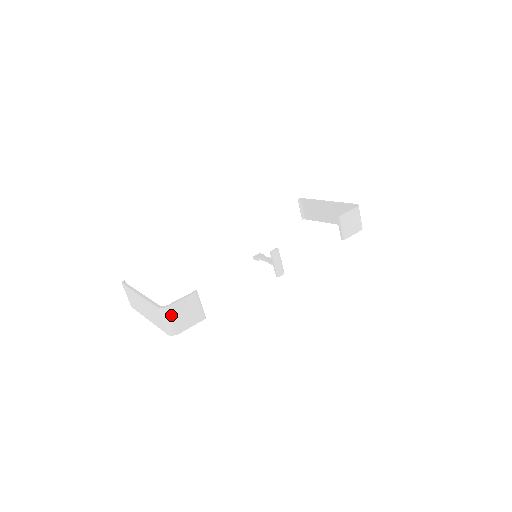
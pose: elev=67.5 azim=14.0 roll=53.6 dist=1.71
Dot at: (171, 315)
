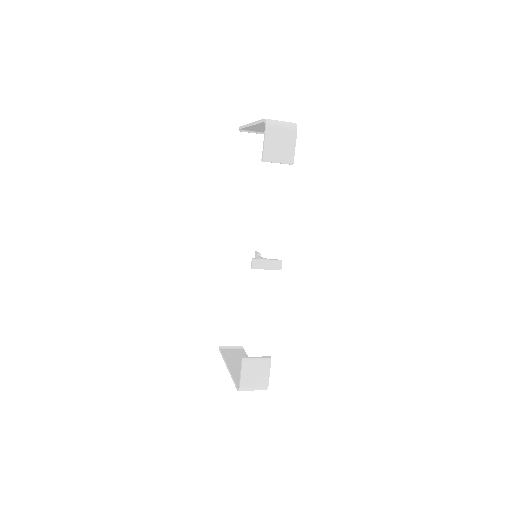
Dot at: (248, 387)
